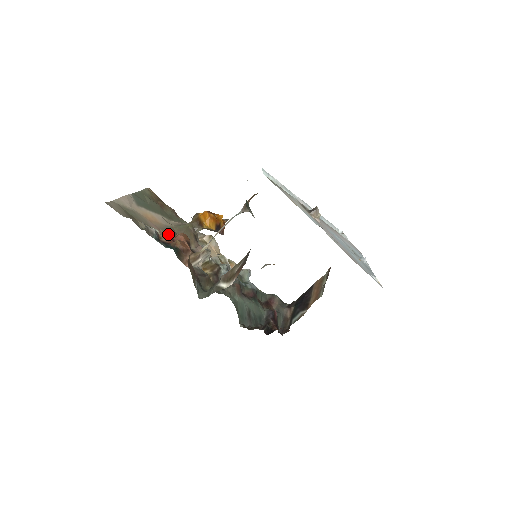
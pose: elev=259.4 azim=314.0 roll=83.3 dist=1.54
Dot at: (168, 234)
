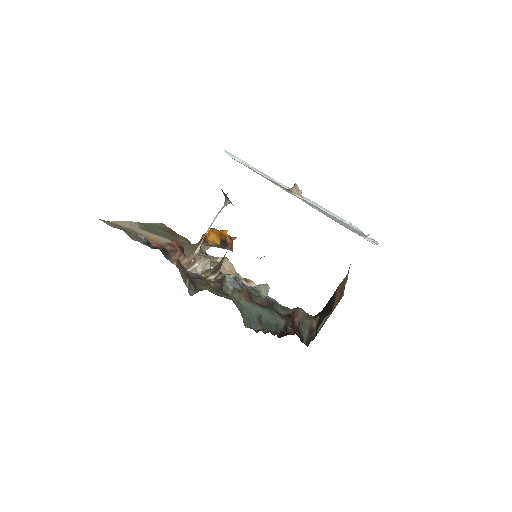
Dot at: occluded
